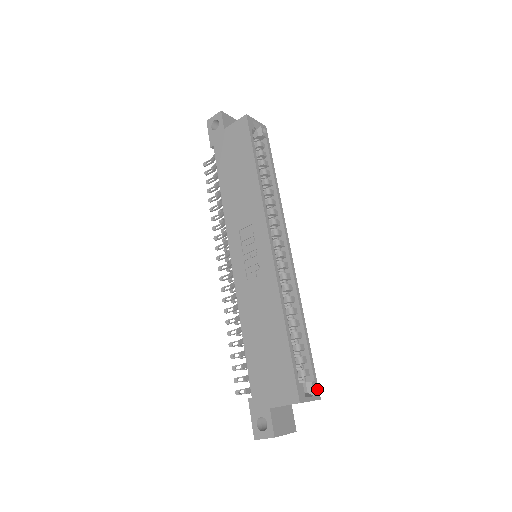
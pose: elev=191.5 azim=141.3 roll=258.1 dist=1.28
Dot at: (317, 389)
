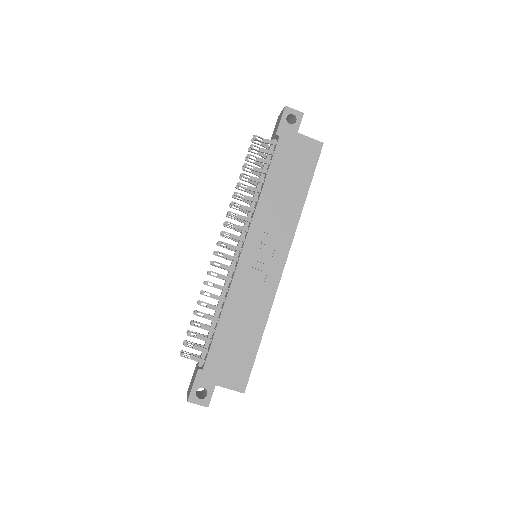
Dot at: occluded
